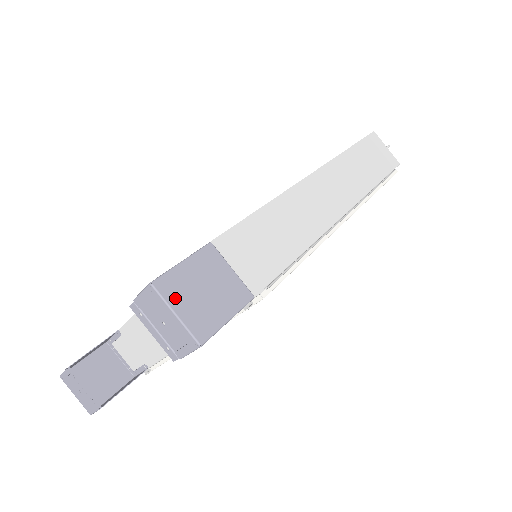
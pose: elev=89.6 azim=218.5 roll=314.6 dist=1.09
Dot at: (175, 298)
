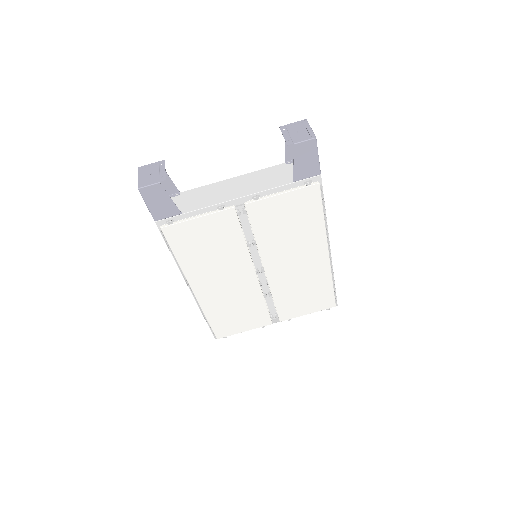
Dot at: occluded
